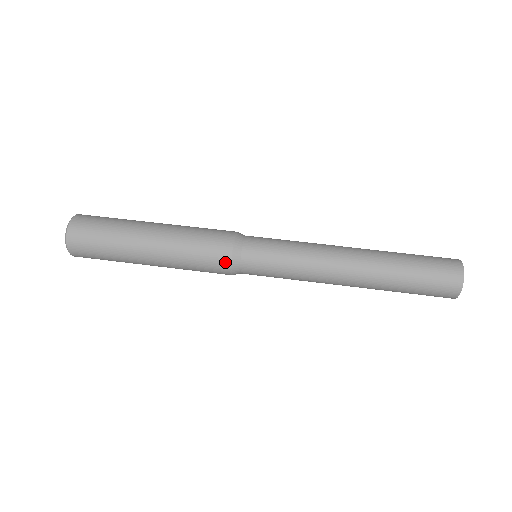
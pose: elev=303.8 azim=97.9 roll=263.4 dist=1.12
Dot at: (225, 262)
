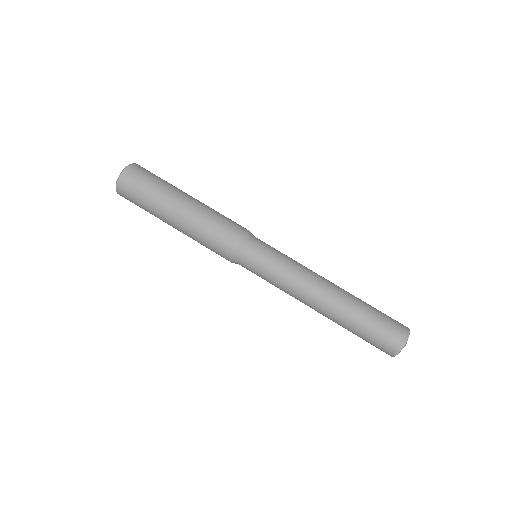
Dot at: (234, 243)
